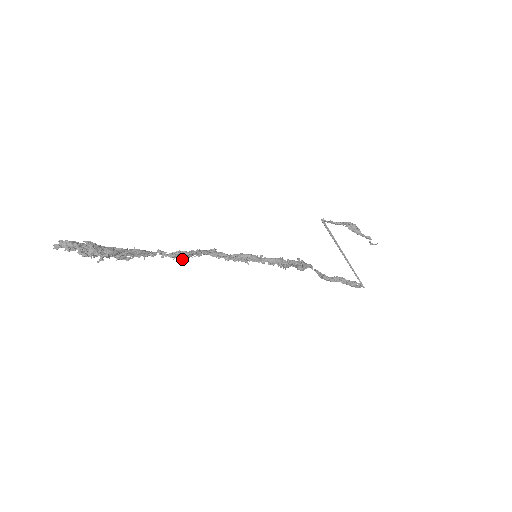
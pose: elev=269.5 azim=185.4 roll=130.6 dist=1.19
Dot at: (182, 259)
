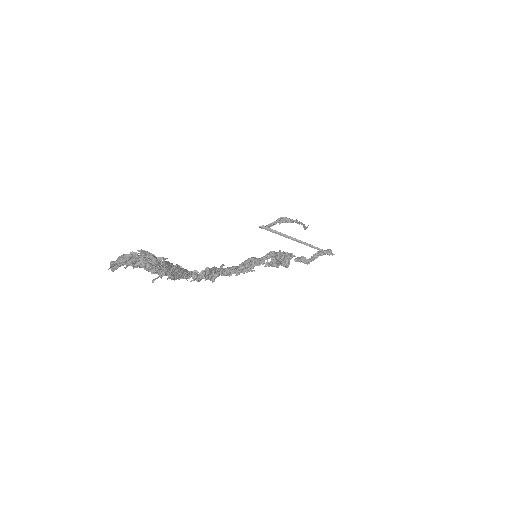
Dot at: (210, 280)
